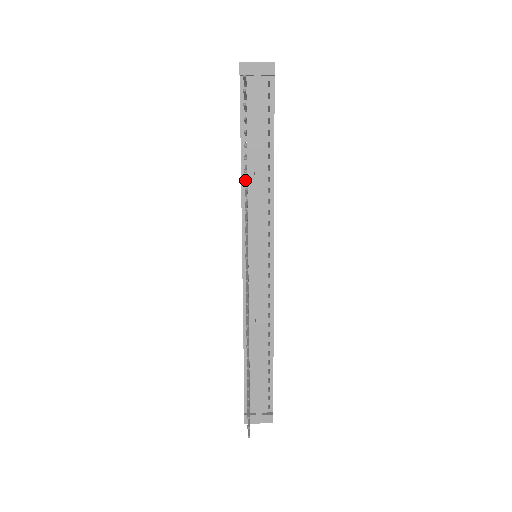
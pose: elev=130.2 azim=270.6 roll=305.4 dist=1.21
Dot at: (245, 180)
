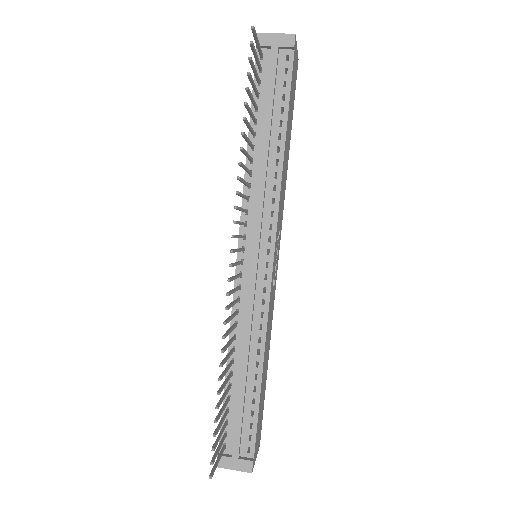
Dot at: occluded
